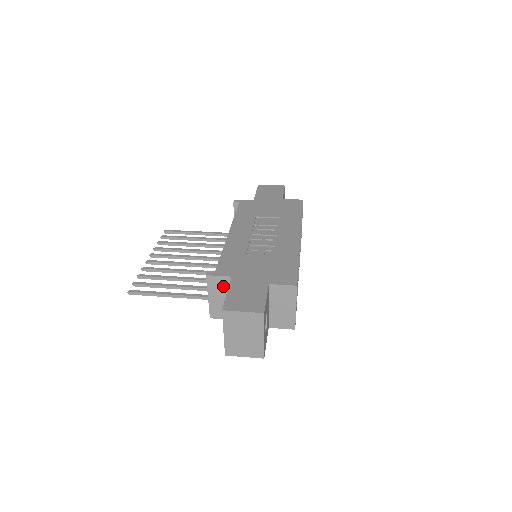
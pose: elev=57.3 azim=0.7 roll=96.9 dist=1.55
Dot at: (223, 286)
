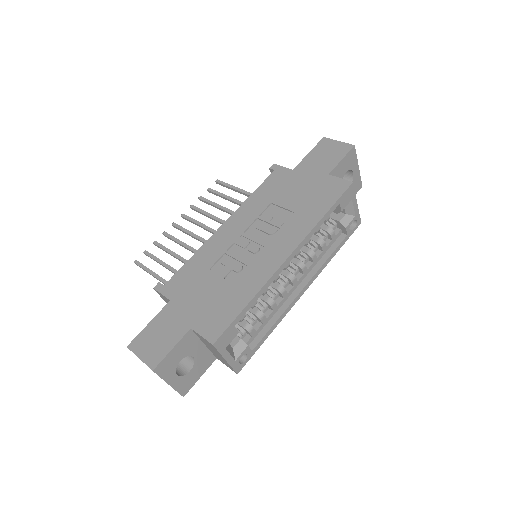
Dot at: occluded
